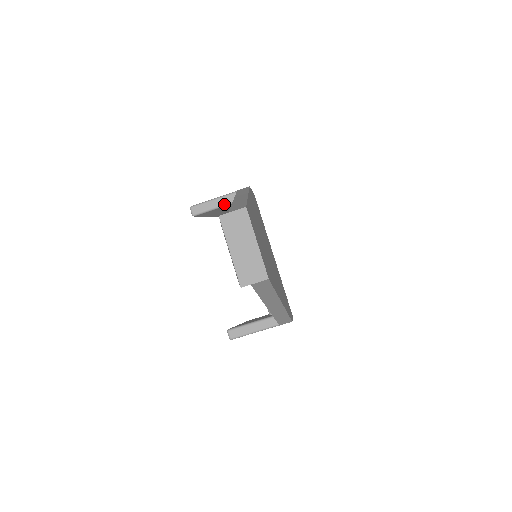
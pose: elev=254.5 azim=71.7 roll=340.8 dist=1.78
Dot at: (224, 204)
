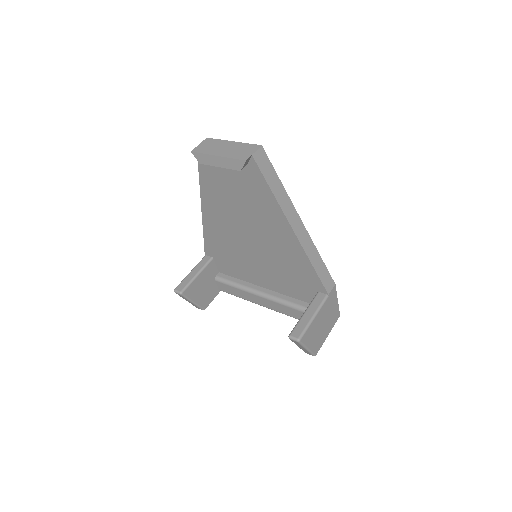
Dot at: (201, 268)
